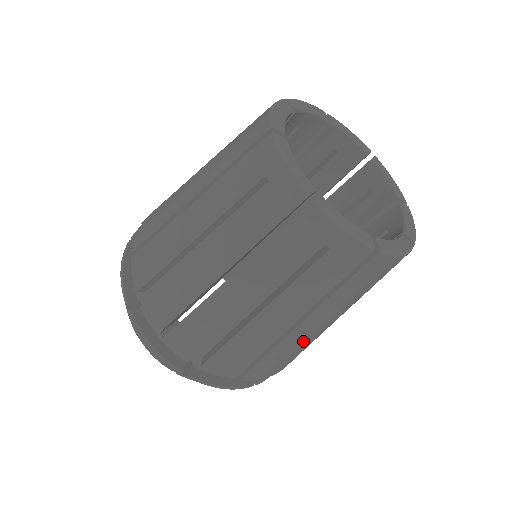
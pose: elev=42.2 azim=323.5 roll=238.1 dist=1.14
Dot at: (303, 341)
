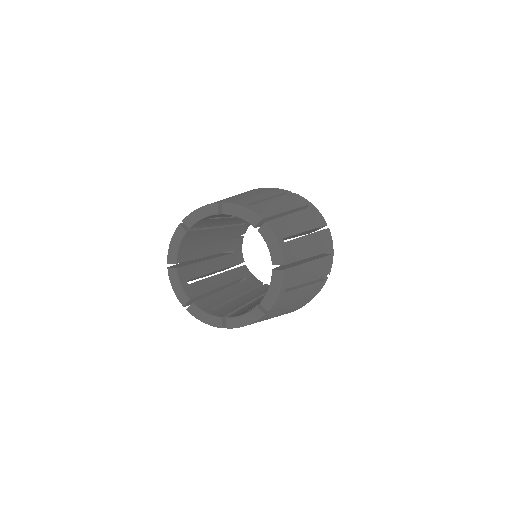
Dot at: occluded
